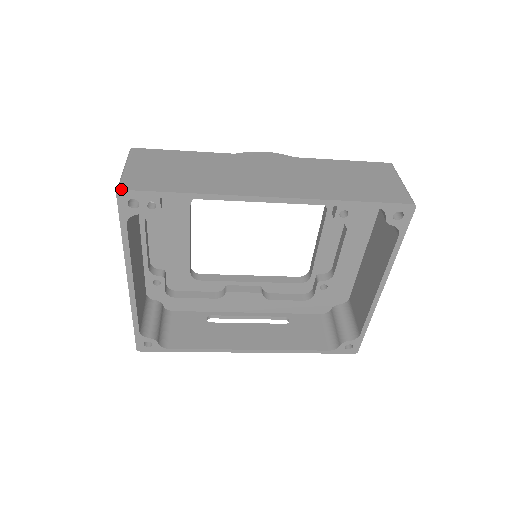
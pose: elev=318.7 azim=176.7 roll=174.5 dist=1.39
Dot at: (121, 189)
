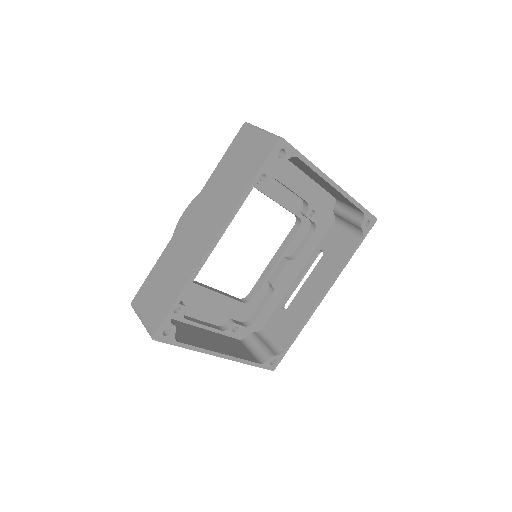
Dot at: (152, 336)
